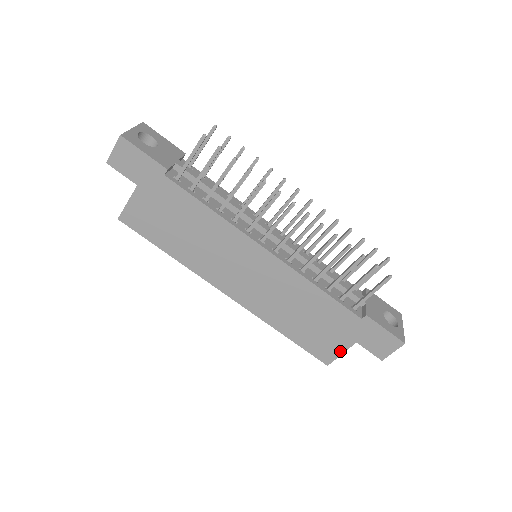
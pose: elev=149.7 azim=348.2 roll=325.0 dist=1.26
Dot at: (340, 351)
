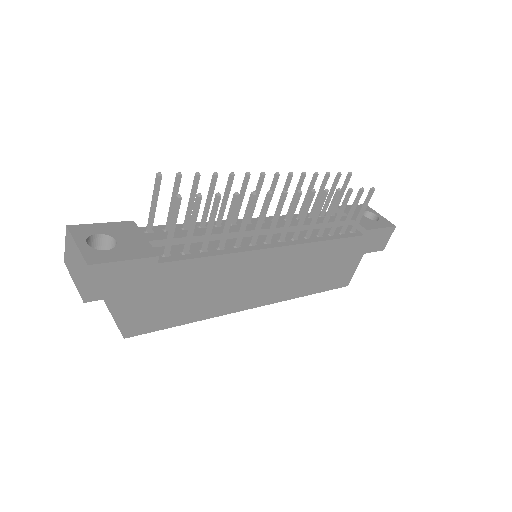
Dot at: (354, 269)
